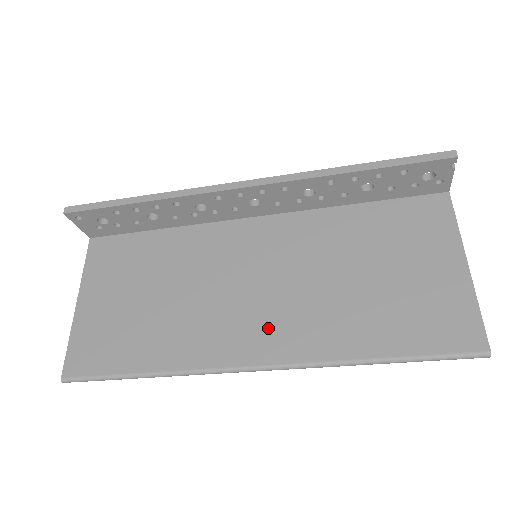
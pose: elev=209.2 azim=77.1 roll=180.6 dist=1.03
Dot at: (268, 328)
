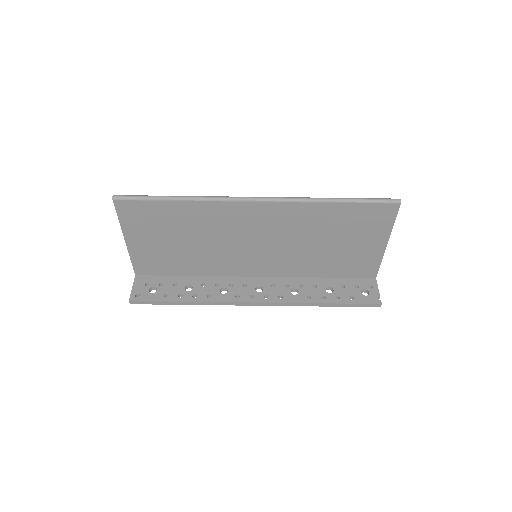
Dot at: occluded
